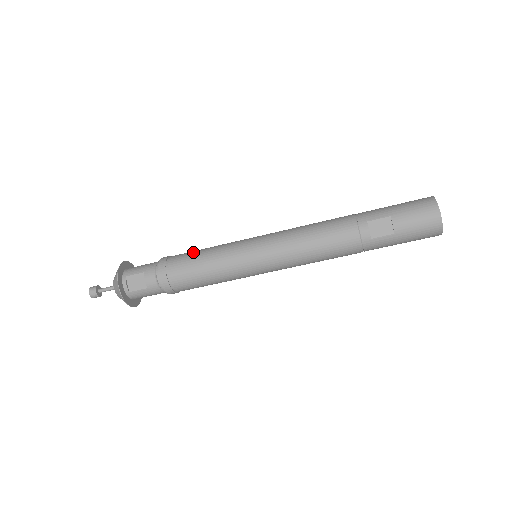
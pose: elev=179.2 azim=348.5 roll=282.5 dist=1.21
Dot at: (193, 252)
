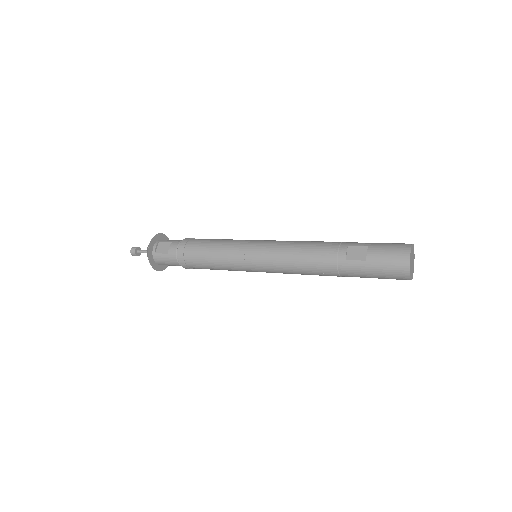
Dot at: (212, 239)
